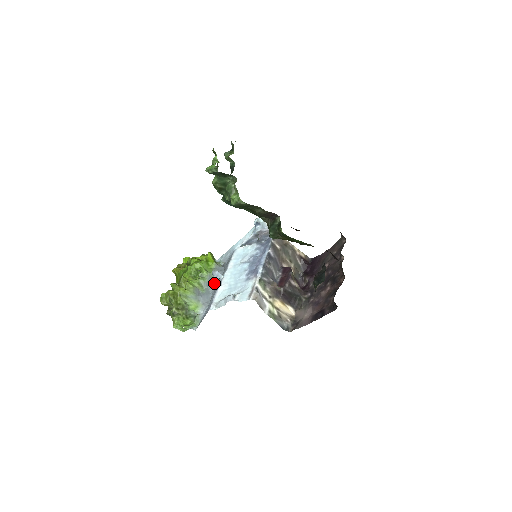
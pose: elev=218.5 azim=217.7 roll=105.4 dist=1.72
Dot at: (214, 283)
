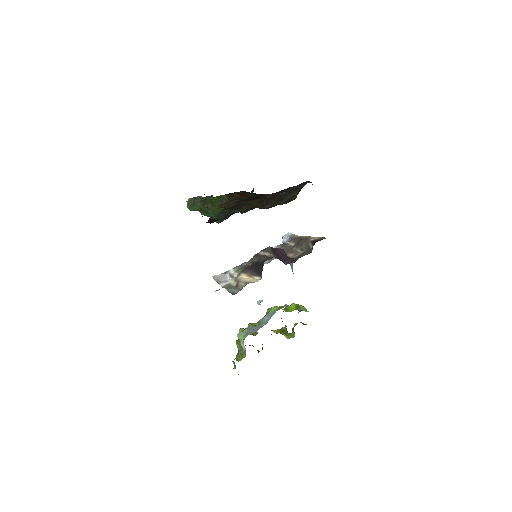
Dot at: occluded
